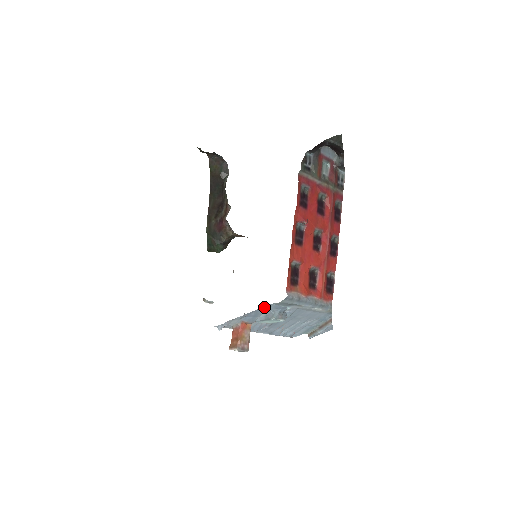
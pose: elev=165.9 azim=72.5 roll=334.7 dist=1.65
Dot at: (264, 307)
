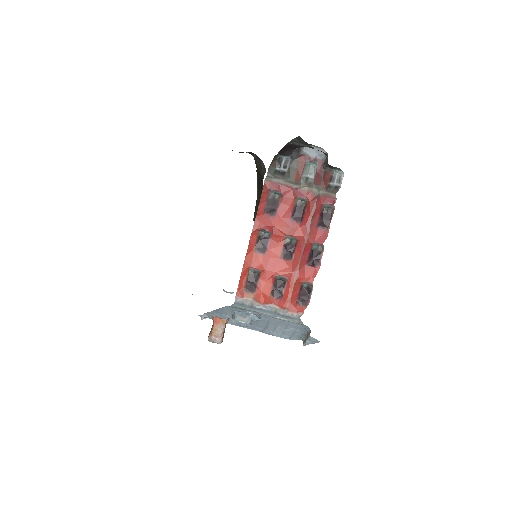
Dot at: (223, 307)
